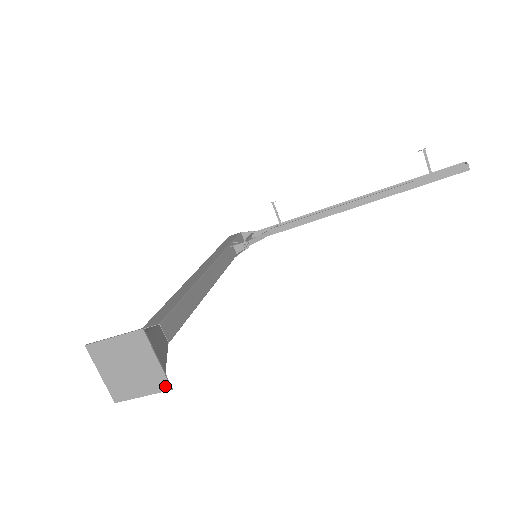
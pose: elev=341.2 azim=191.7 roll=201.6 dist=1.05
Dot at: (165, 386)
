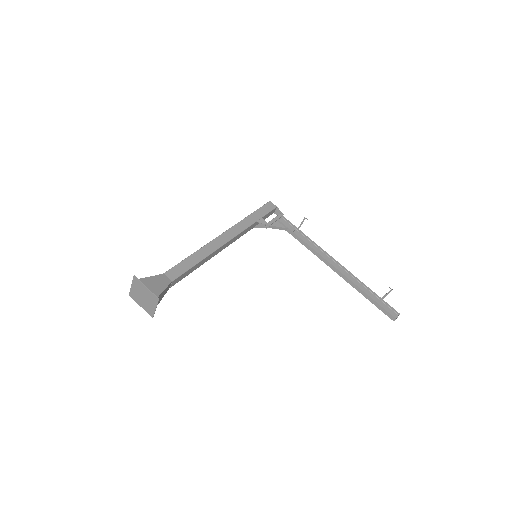
Dot at: (151, 315)
